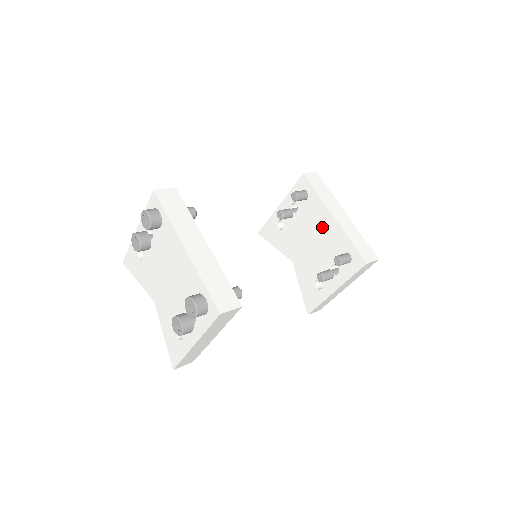
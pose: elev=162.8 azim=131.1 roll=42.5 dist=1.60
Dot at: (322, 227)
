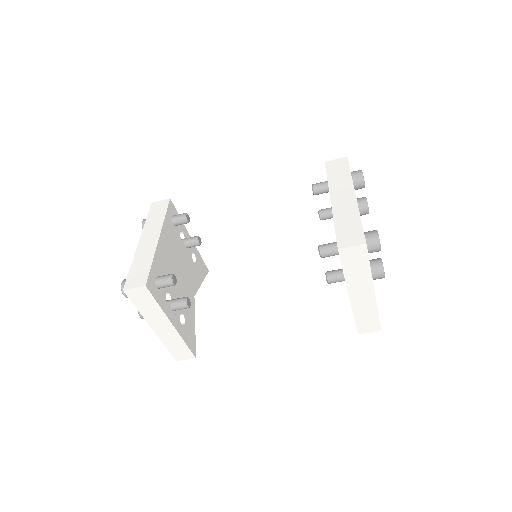
Dot at: occluded
